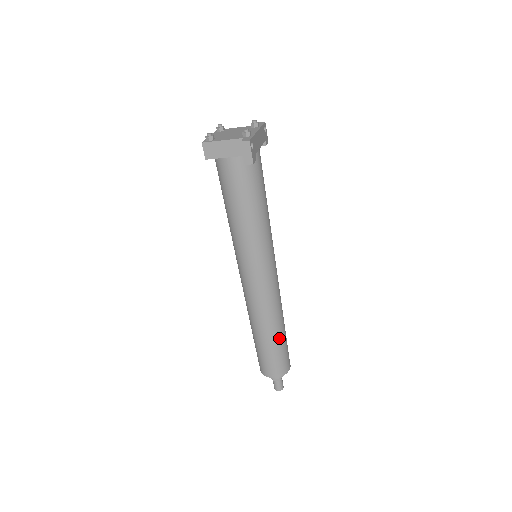
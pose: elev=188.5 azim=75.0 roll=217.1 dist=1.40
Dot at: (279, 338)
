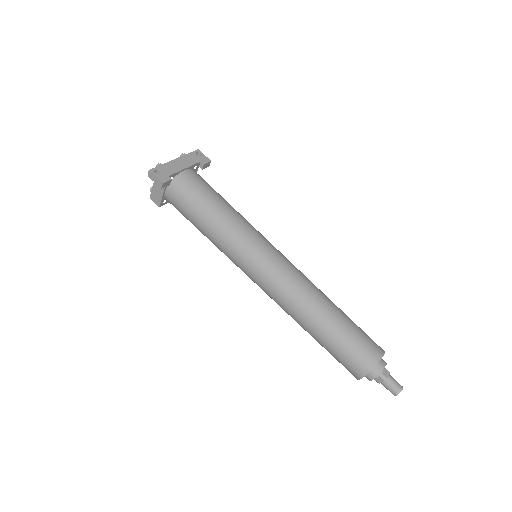
Dot at: (329, 325)
